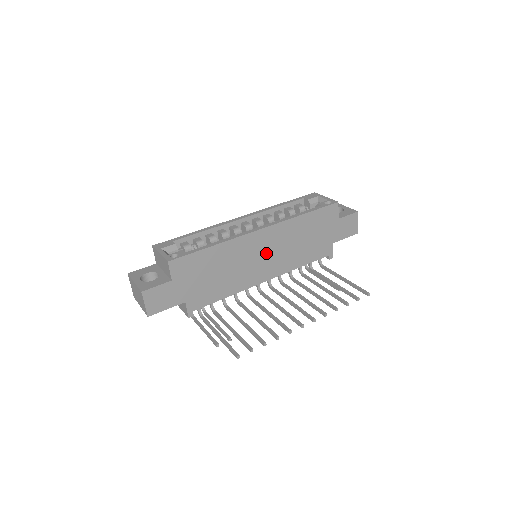
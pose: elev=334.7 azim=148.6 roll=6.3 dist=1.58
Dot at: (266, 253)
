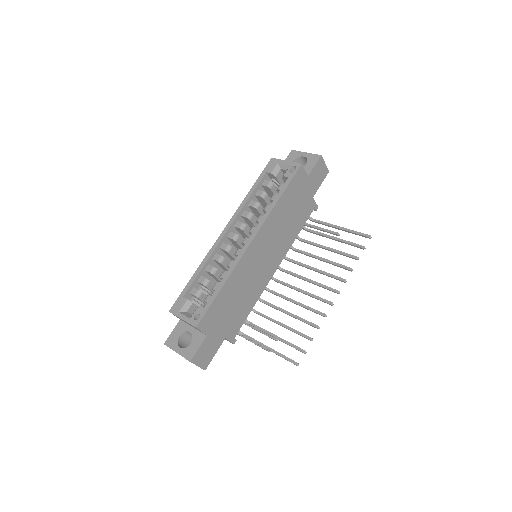
Dot at: (265, 253)
